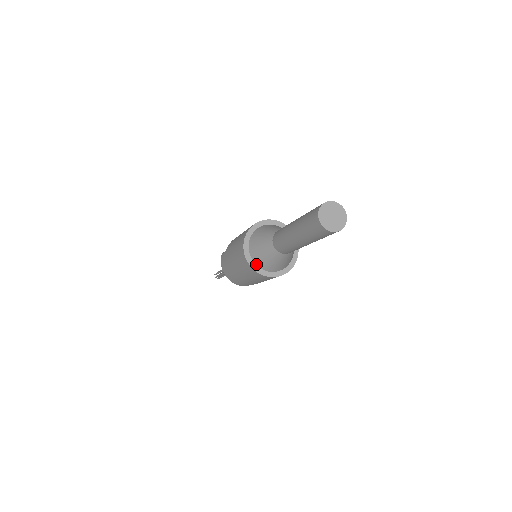
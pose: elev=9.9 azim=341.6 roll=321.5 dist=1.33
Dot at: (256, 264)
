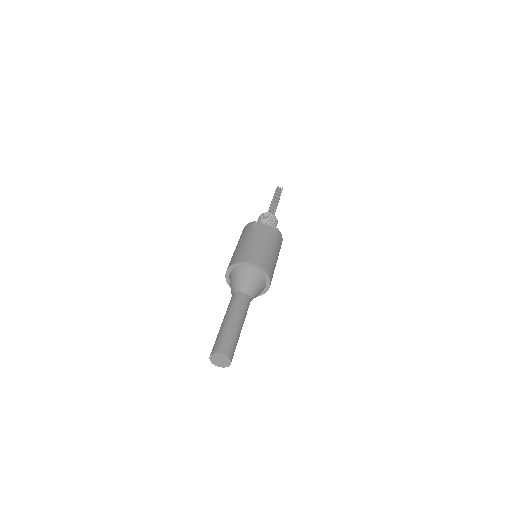
Dot at: (229, 276)
